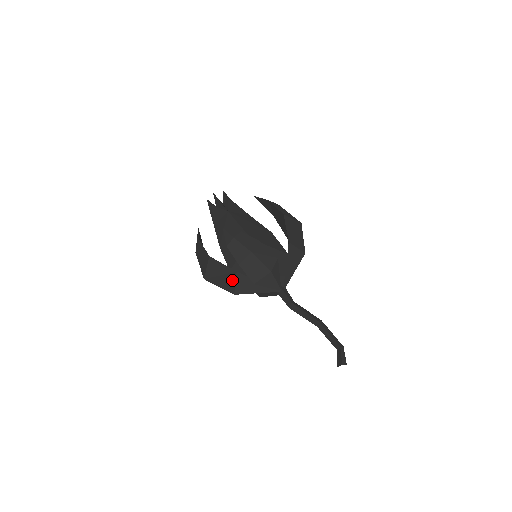
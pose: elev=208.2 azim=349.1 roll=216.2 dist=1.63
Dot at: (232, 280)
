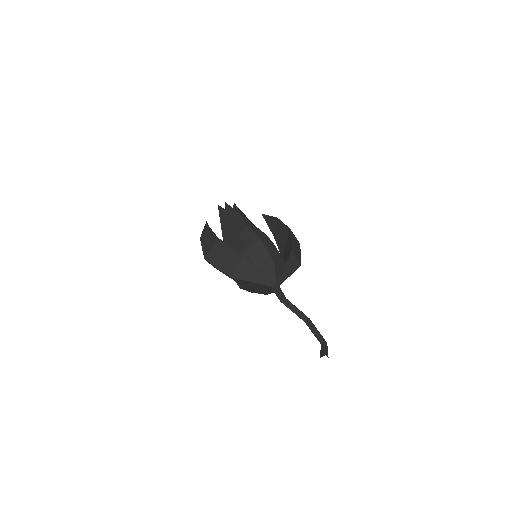
Dot at: (234, 263)
